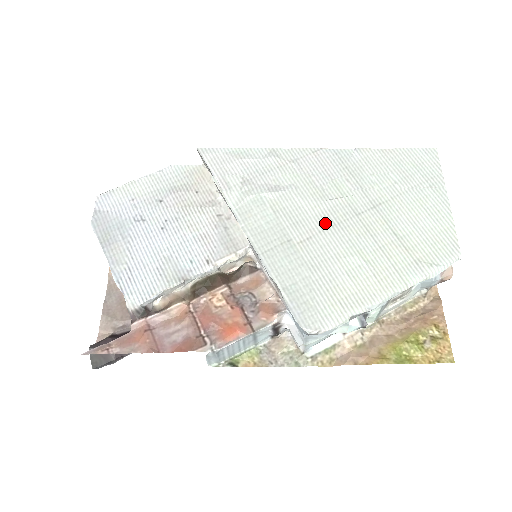
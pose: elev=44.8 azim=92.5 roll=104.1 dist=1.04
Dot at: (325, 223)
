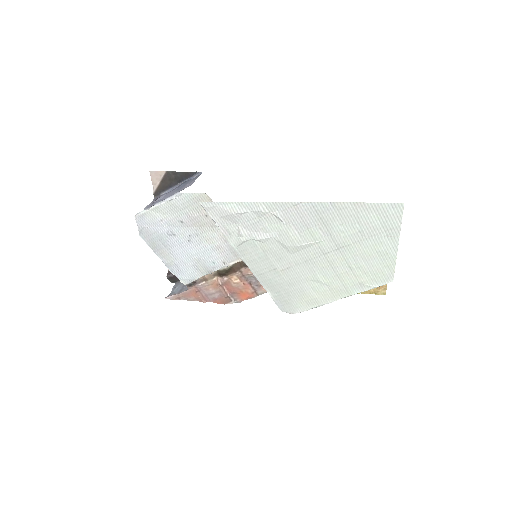
Dot at: (300, 259)
